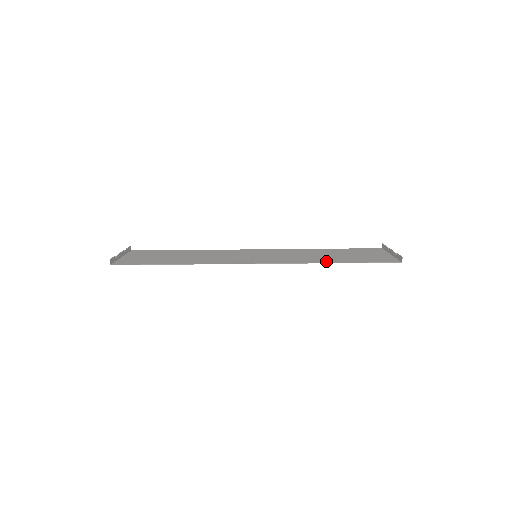
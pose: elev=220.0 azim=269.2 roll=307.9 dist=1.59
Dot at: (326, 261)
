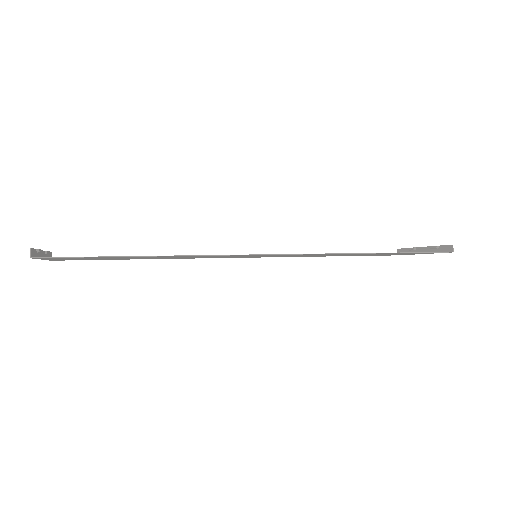
Dot at: occluded
